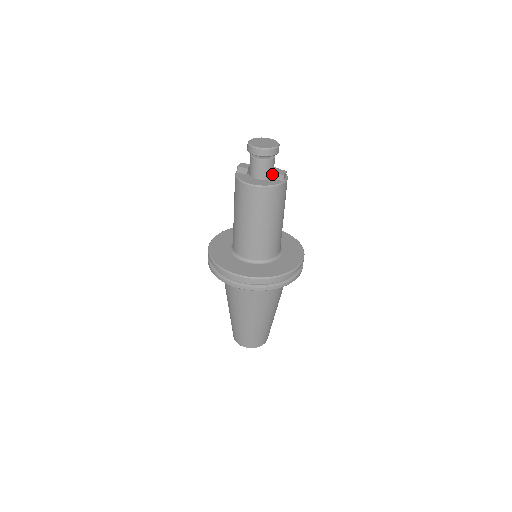
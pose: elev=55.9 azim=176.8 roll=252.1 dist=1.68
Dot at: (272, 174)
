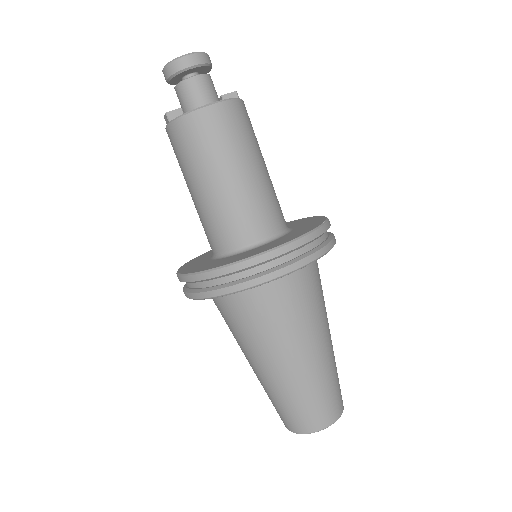
Dot at: occluded
